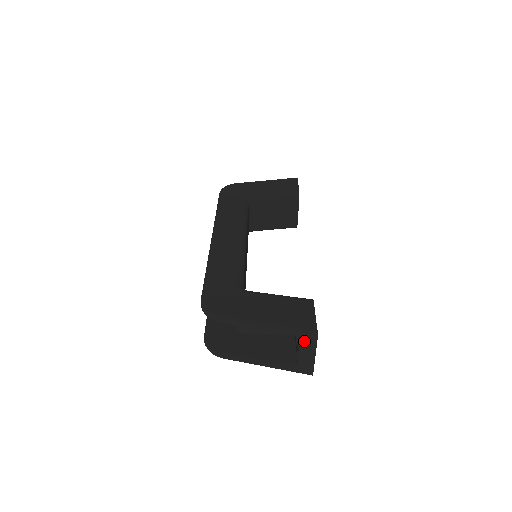
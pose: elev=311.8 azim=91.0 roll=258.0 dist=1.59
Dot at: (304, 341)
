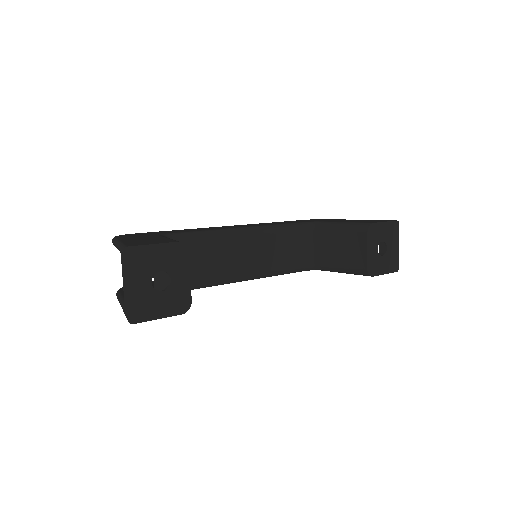
Dot at: (122, 260)
